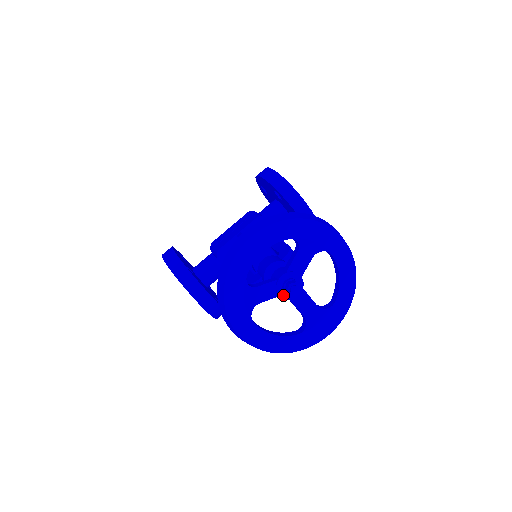
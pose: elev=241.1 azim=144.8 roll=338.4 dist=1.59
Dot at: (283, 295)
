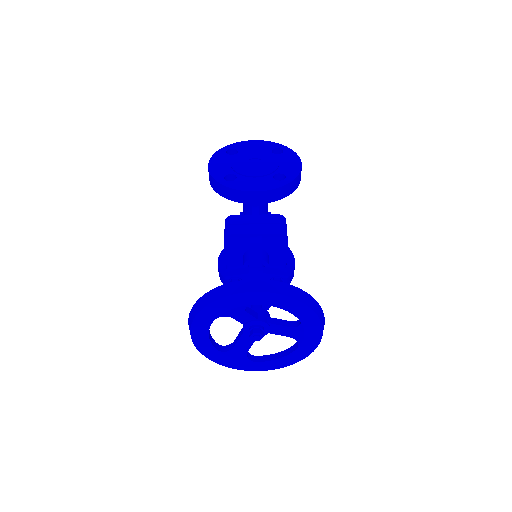
Dot at: occluded
